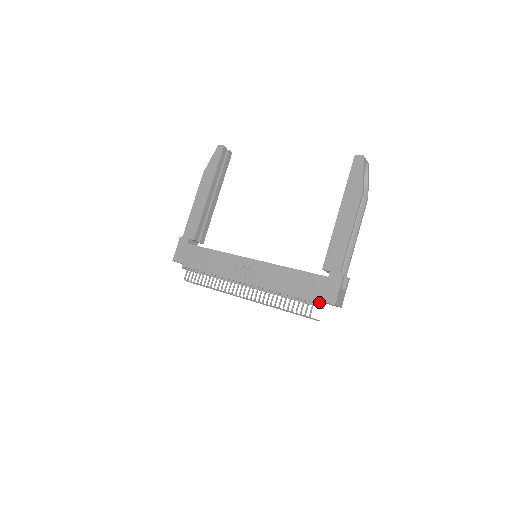
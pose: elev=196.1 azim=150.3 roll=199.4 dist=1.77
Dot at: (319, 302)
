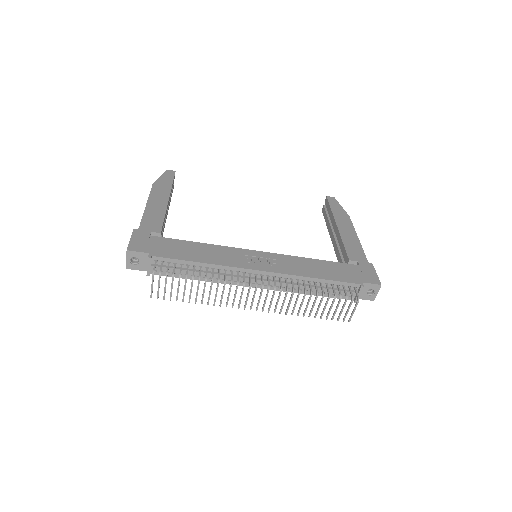
Dot at: occluded
